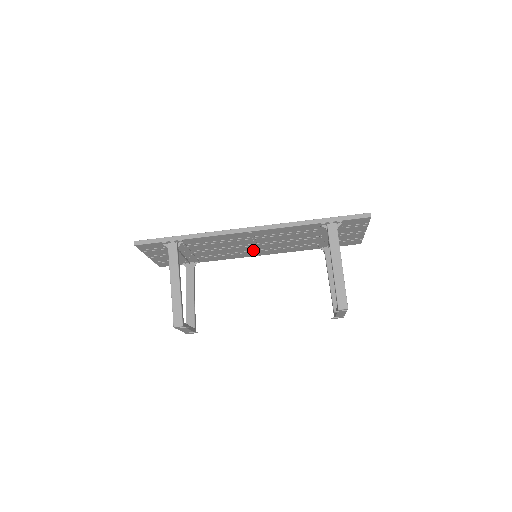
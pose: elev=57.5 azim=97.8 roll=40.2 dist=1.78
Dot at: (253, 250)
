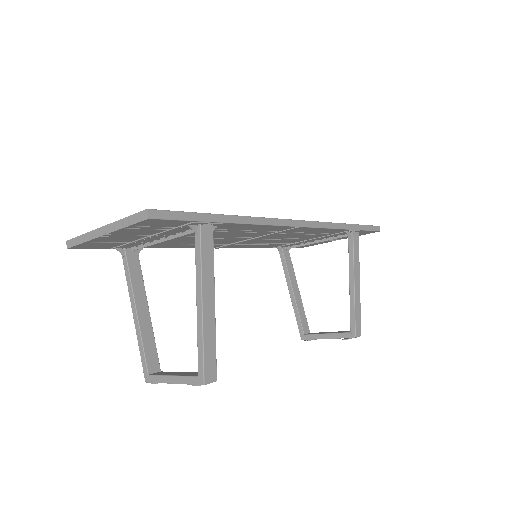
Dot at: (230, 242)
